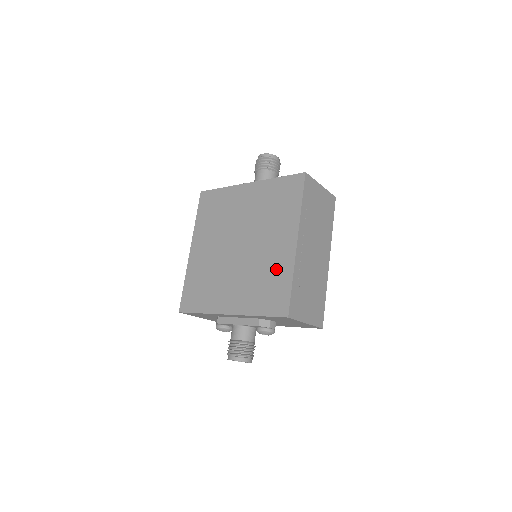
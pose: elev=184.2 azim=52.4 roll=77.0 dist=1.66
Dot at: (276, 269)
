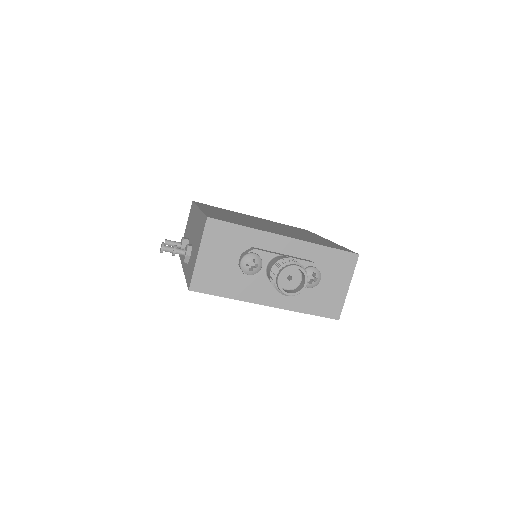
Dot at: (322, 240)
